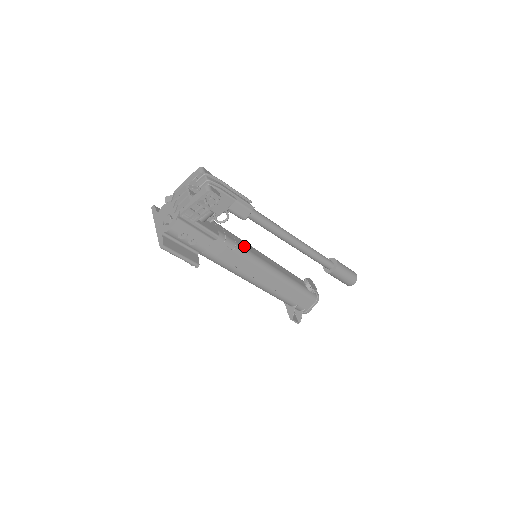
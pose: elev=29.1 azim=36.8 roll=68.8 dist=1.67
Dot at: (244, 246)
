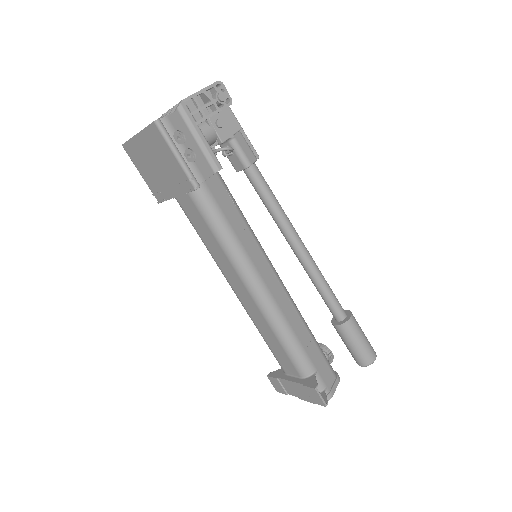
Dot at: occluded
